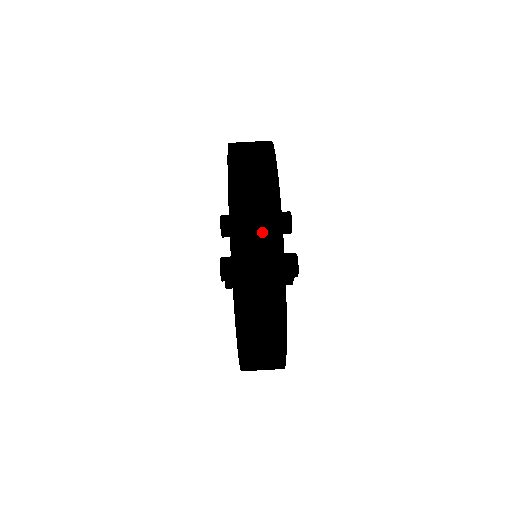
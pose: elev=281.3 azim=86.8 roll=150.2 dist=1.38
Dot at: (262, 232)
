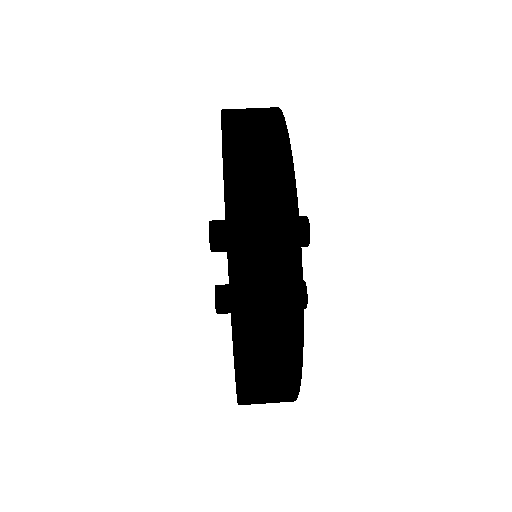
Dot at: (258, 113)
